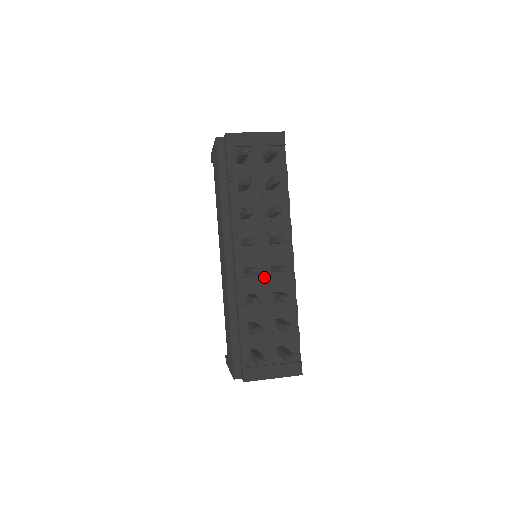
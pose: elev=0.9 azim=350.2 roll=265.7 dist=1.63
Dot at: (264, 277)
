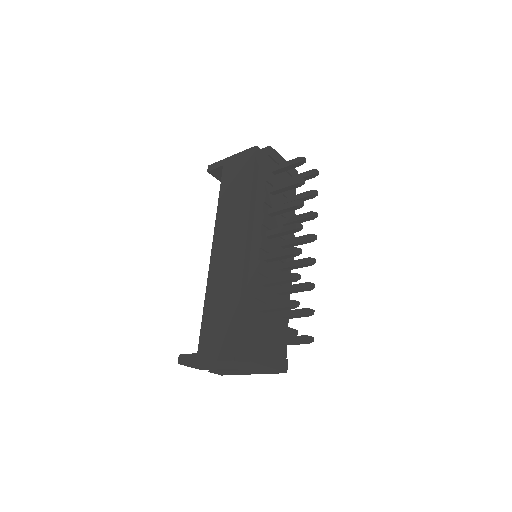
Dot at: (274, 271)
